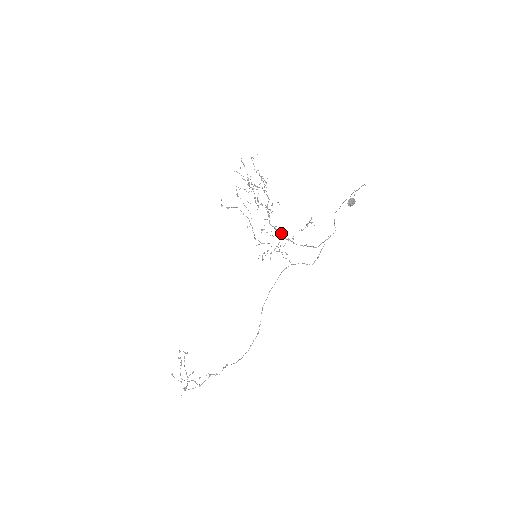
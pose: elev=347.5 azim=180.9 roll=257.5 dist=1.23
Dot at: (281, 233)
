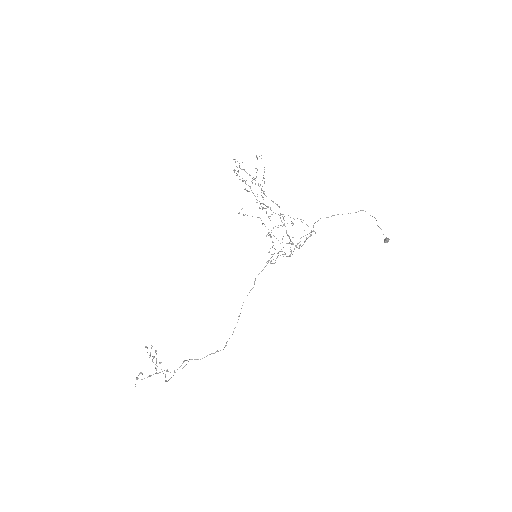
Dot at: occluded
